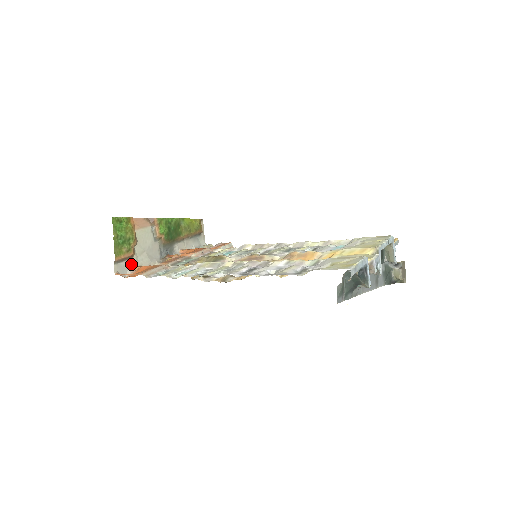
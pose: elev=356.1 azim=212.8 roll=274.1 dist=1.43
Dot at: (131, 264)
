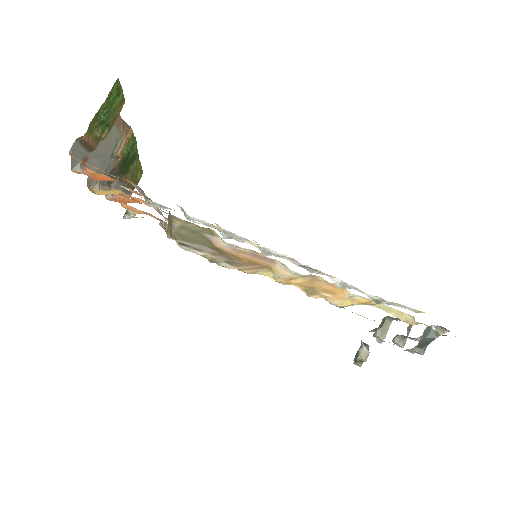
Dot at: (84, 159)
